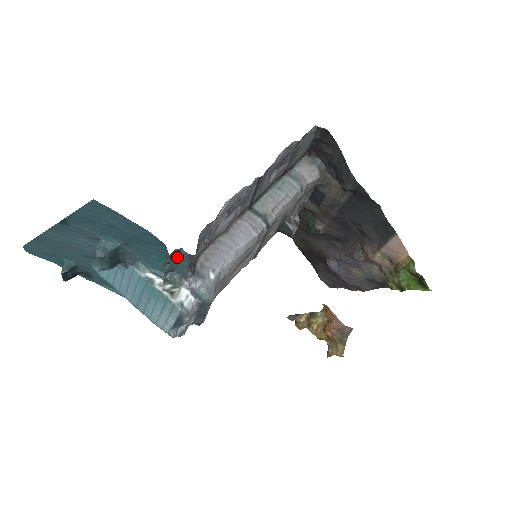
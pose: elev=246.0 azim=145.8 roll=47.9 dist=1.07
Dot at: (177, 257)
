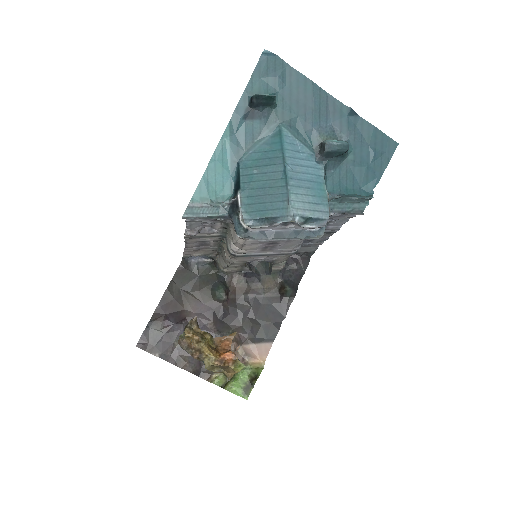
Dot at: (355, 202)
